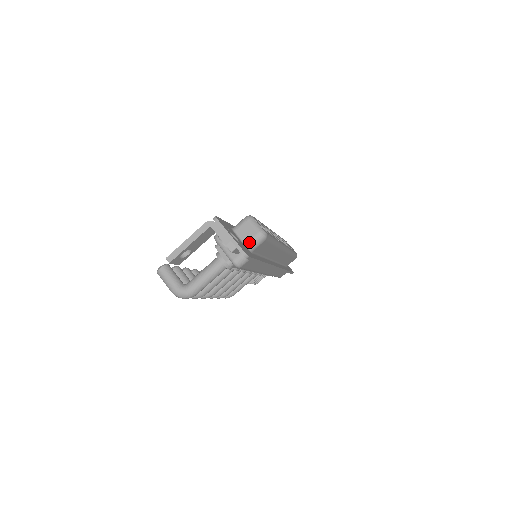
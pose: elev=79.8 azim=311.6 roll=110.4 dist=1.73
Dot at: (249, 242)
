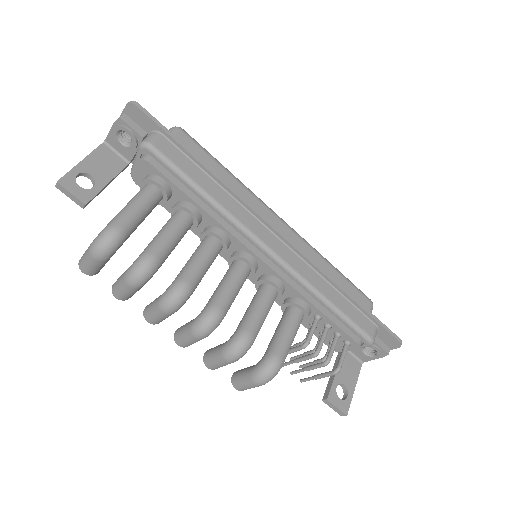
Dot at: occluded
